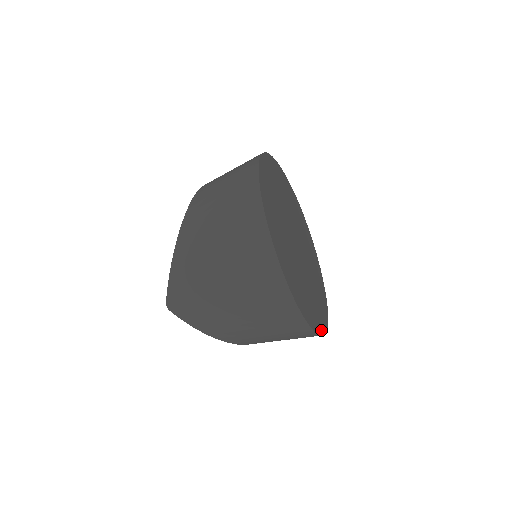
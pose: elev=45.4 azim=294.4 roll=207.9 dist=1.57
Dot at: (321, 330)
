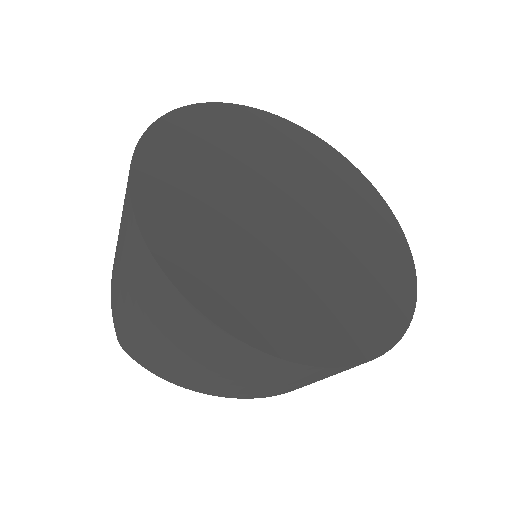
Dot at: (323, 357)
